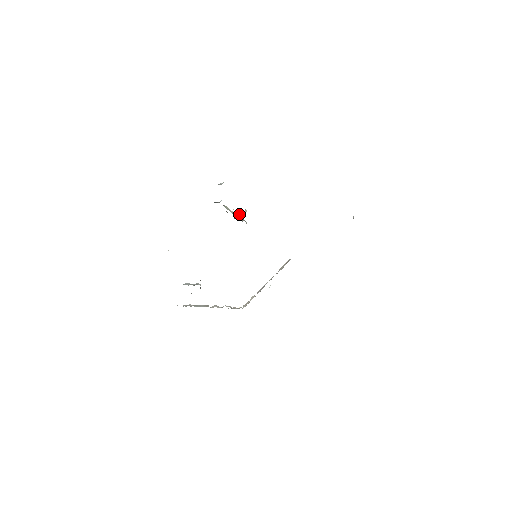
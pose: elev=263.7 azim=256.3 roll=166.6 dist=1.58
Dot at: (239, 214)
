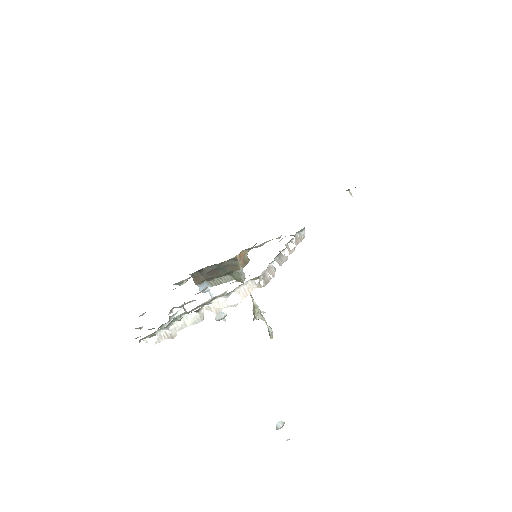
Dot at: occluded
